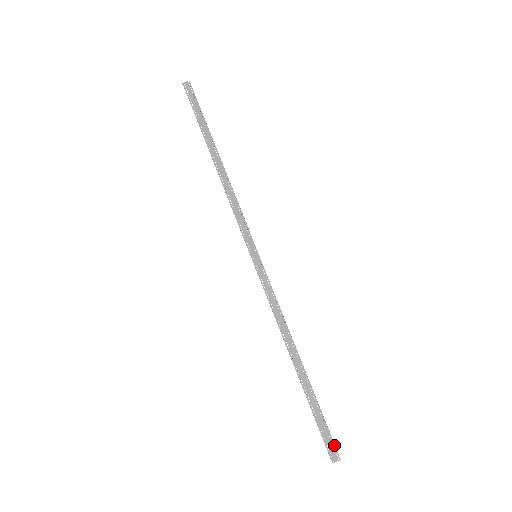
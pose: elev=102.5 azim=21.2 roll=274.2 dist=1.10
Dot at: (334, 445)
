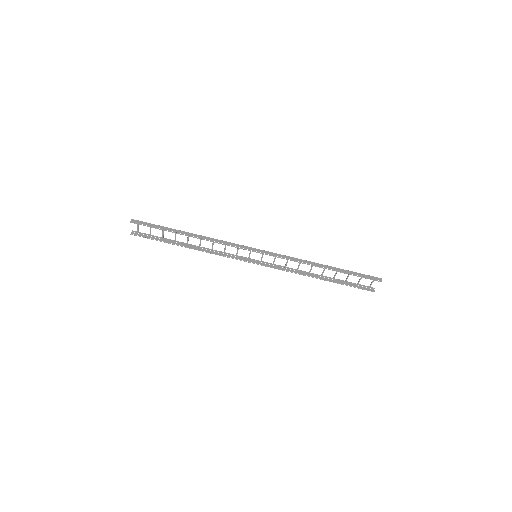
Dot at: (373, 277)
